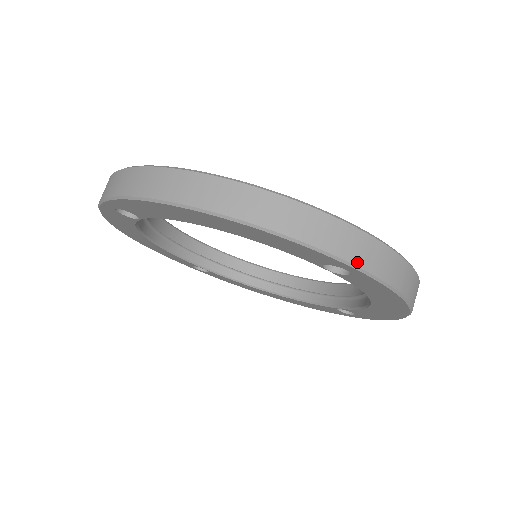
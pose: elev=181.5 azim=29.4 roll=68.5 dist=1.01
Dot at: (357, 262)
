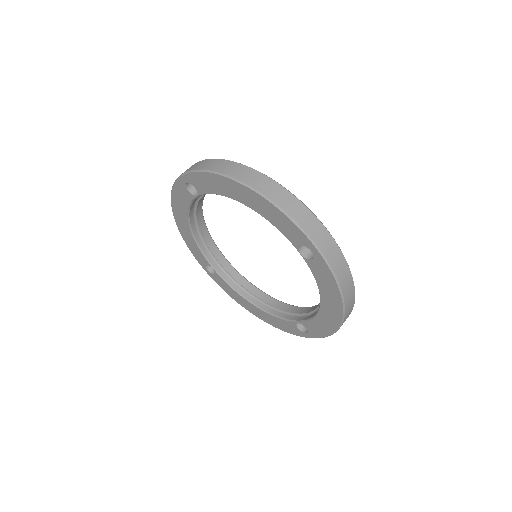
Dot at: (319, 245)
